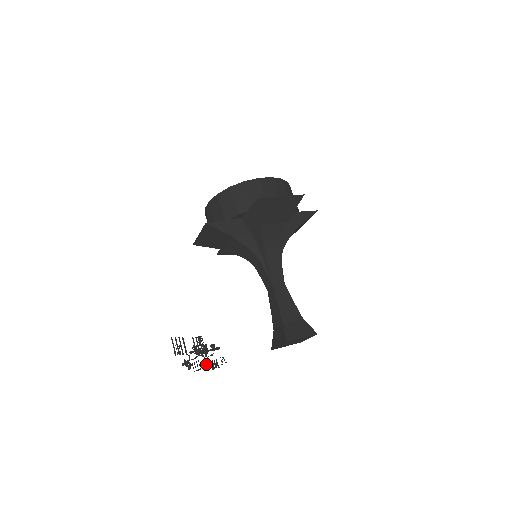
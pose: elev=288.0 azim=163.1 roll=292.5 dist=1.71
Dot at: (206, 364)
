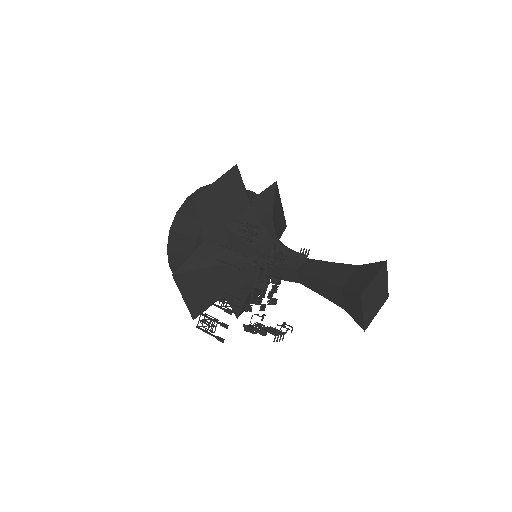
Dot at: (260, 324)
